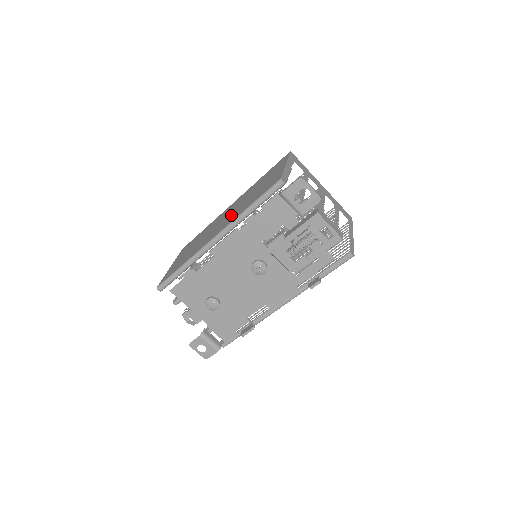
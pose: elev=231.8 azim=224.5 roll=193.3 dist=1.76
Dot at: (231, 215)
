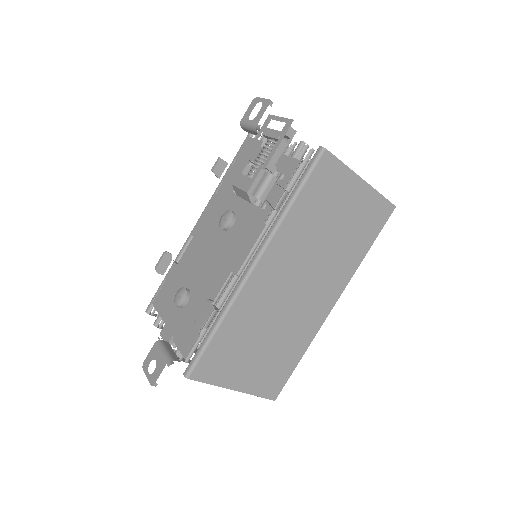
Dot at: occluded
